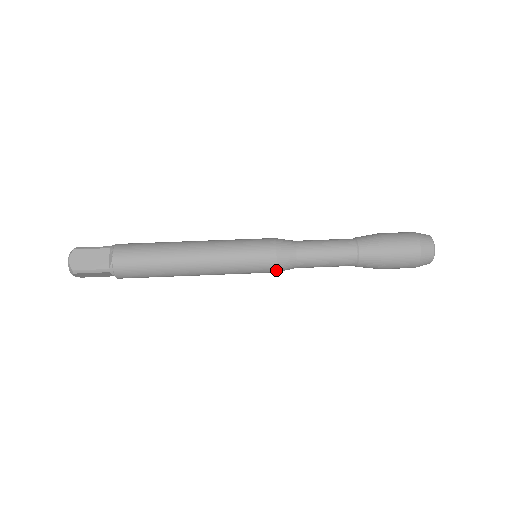
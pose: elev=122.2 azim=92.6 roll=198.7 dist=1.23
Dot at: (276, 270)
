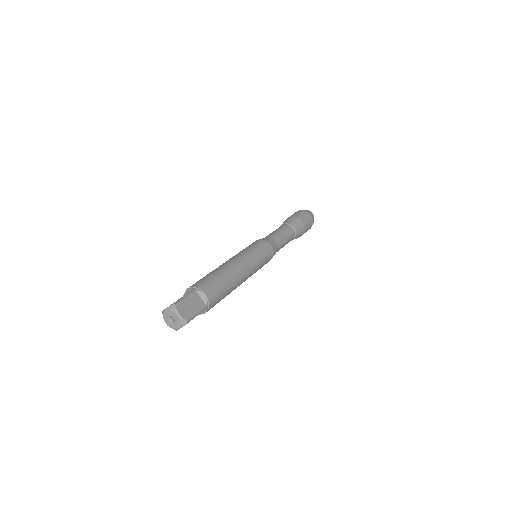
Dot at: occluded
